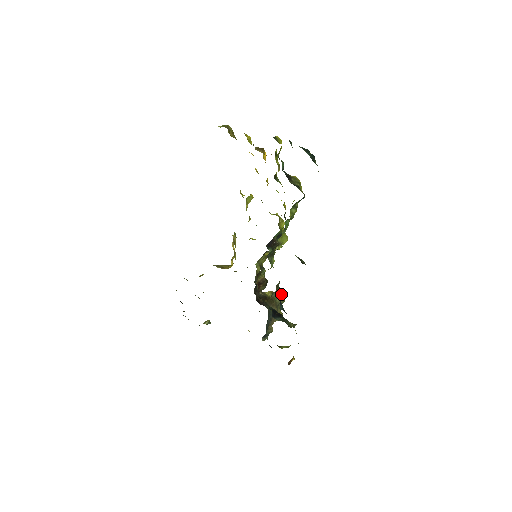
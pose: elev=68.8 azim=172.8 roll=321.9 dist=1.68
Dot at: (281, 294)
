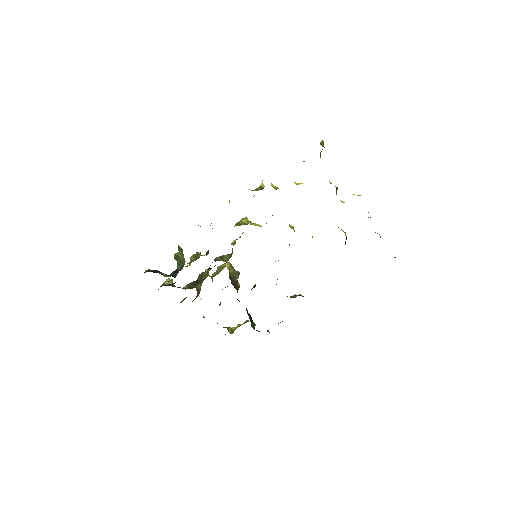
Dot at: occluded
